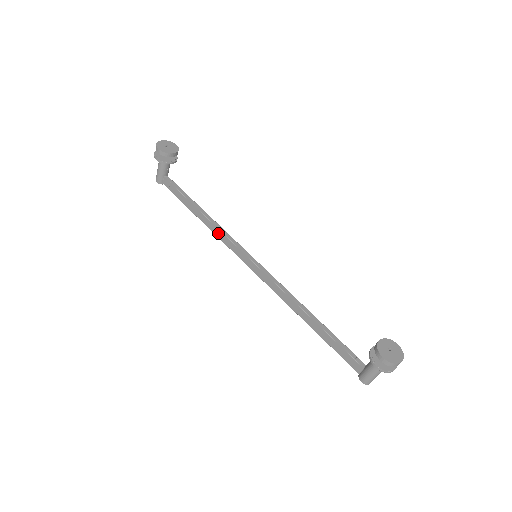
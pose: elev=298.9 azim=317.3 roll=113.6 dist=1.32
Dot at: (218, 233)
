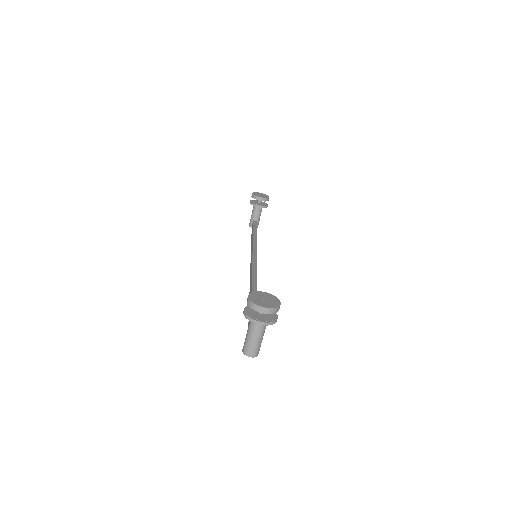
Dot at: occluded
